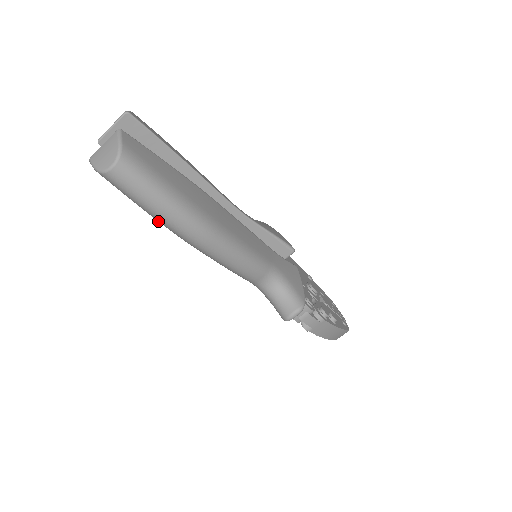
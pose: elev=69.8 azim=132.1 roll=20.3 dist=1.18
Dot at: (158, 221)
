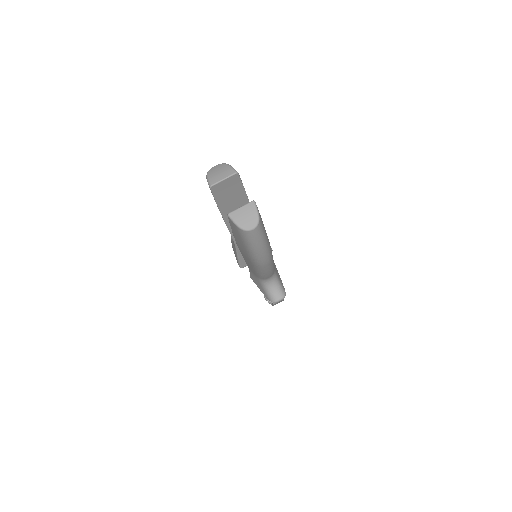
Dot at: (248, 252)
